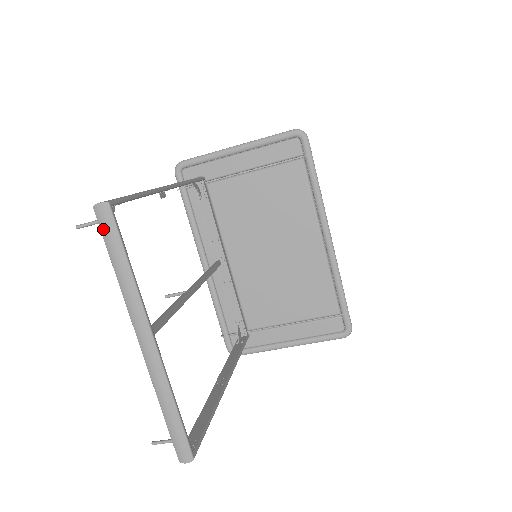
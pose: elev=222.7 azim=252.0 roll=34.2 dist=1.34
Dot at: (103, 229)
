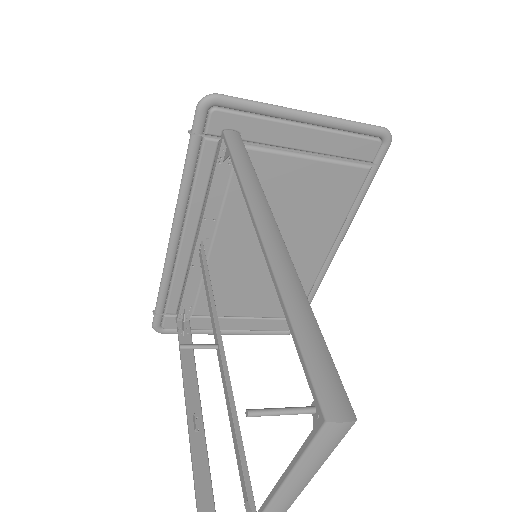
Dot at: (318, 447)
